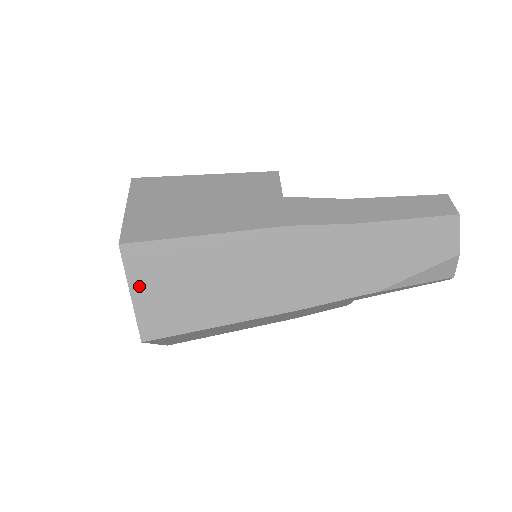
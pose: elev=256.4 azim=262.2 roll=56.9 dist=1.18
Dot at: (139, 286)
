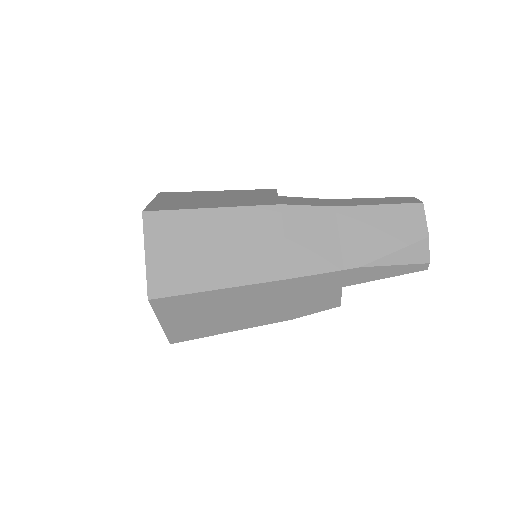
Dot at: (153, 247)
